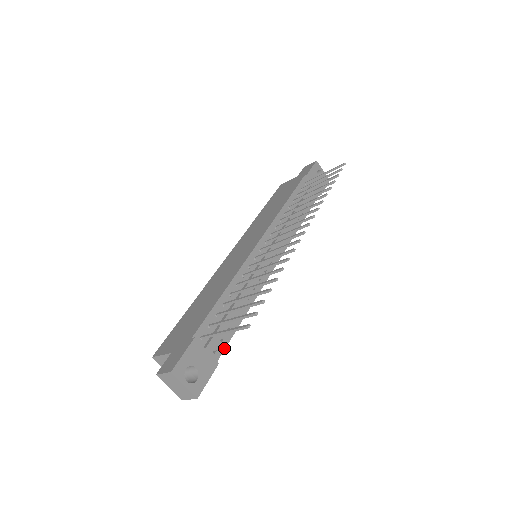
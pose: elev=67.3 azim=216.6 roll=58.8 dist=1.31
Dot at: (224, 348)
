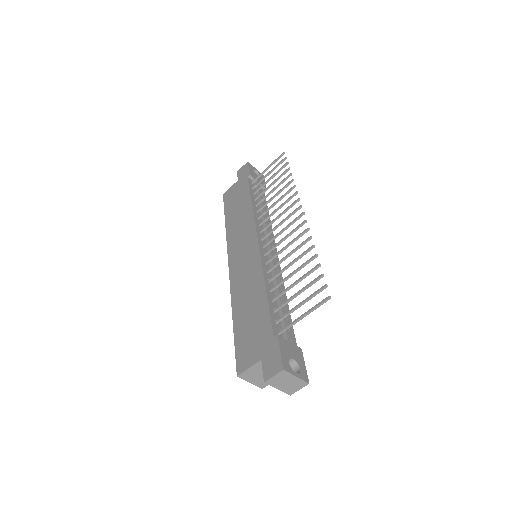
Dot at: (294, 336)
